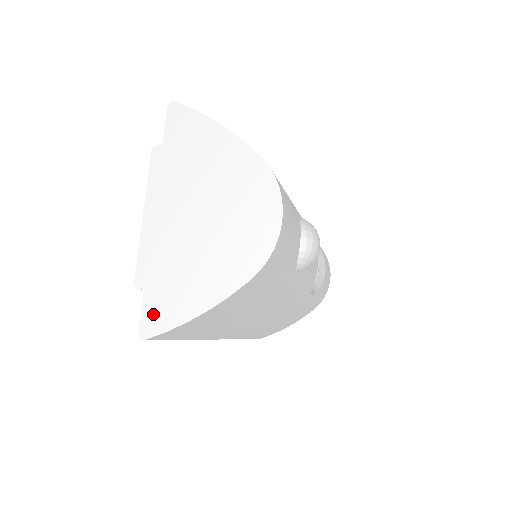
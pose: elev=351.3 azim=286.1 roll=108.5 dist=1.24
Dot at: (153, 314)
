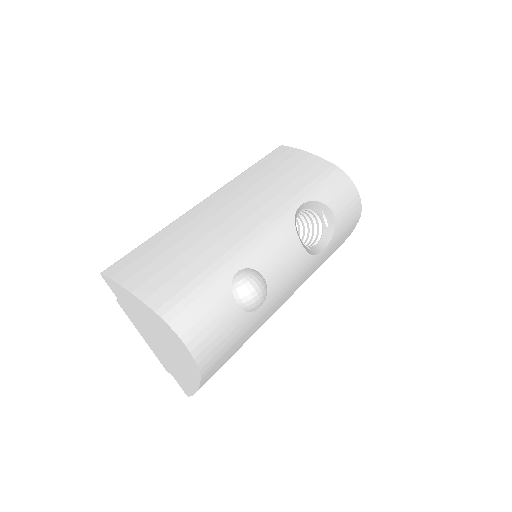
Dot at: (183, 386)
